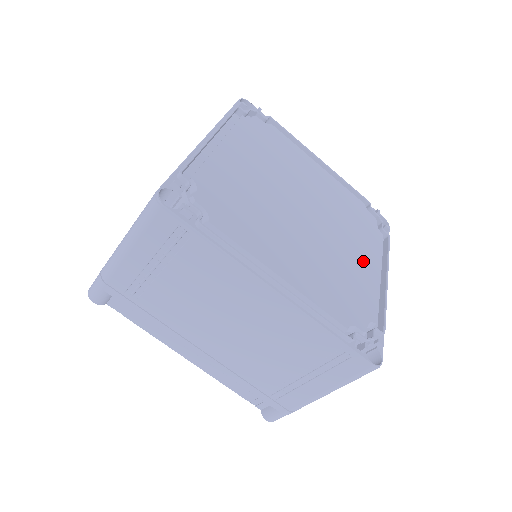
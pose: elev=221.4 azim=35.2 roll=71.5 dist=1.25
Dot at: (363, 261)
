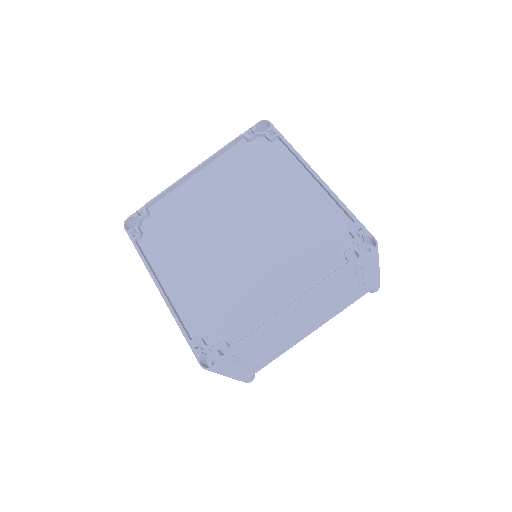
Dot at: (272, 284)
